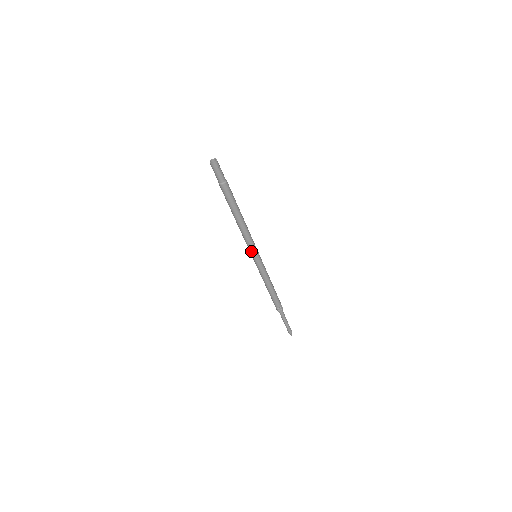
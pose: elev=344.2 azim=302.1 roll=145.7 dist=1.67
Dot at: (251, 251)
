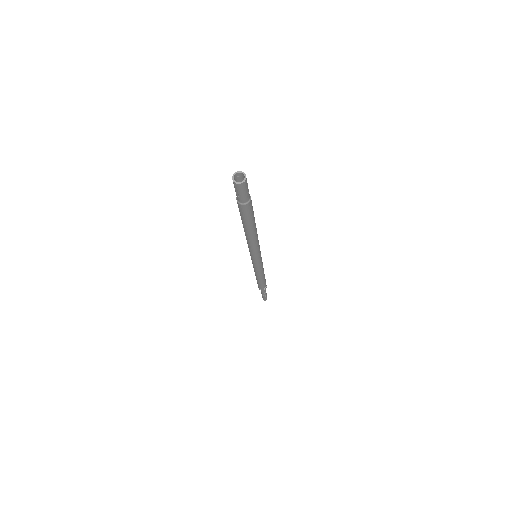
Dot at: (254, 256)
